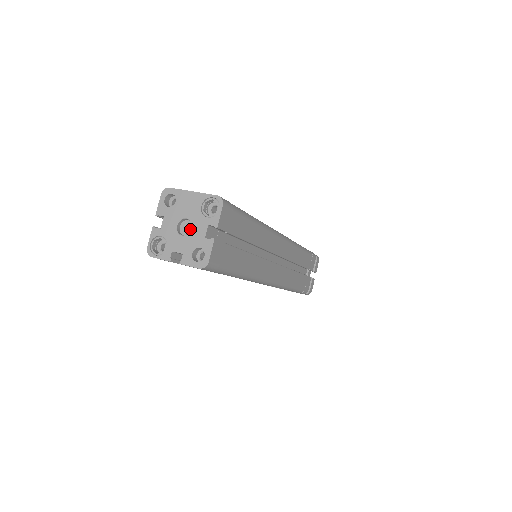
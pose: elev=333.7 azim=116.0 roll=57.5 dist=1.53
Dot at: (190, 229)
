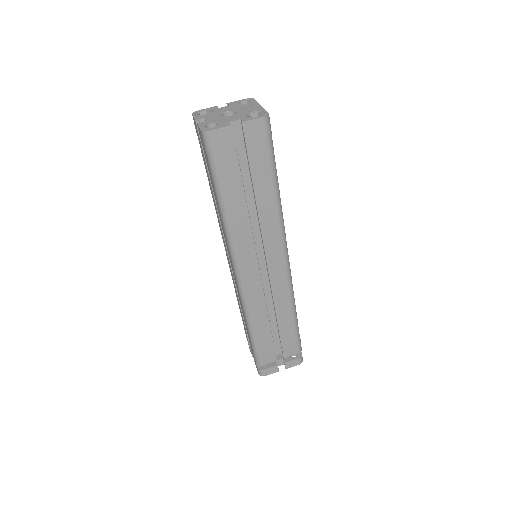
Dot at: occluded
